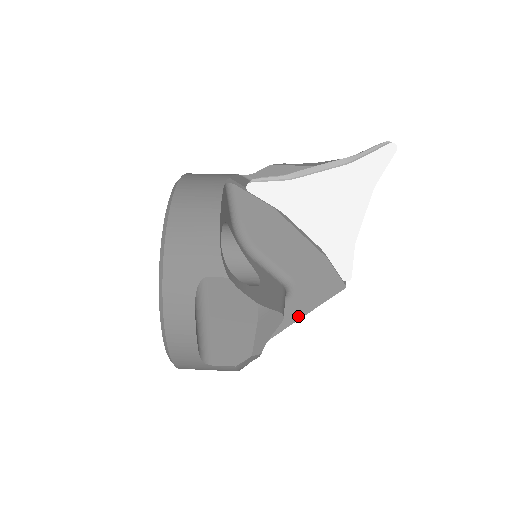
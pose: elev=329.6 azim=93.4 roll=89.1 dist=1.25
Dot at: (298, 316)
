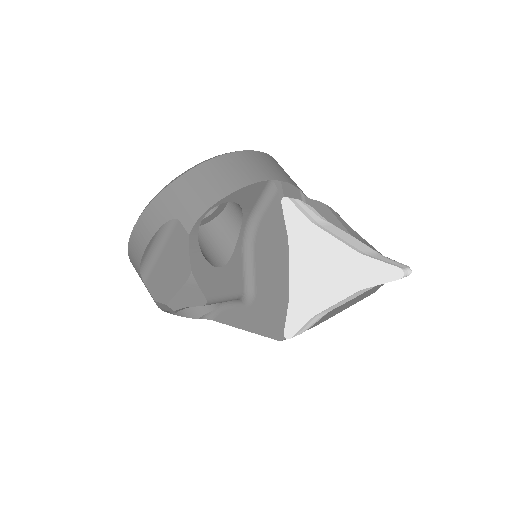
Dot at: (238, 325)
